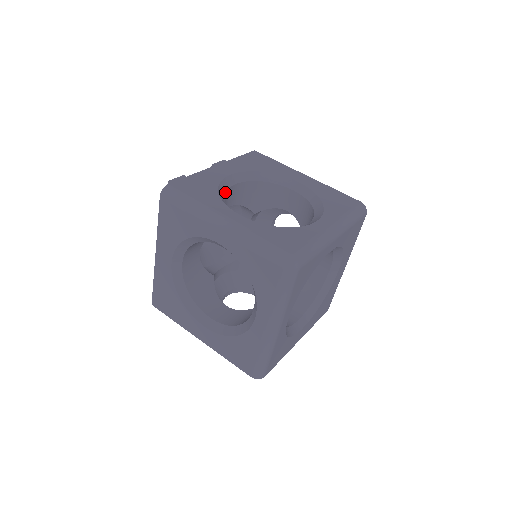
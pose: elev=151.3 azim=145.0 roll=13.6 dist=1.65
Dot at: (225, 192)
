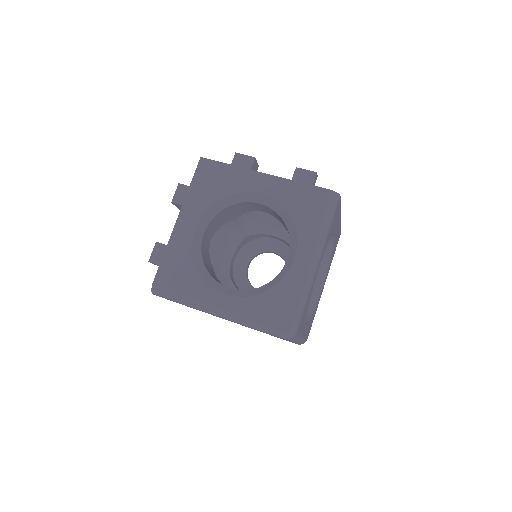
Dot at: (201, 253)
